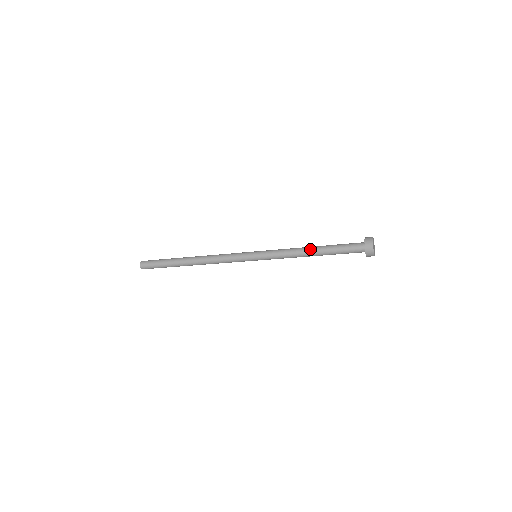
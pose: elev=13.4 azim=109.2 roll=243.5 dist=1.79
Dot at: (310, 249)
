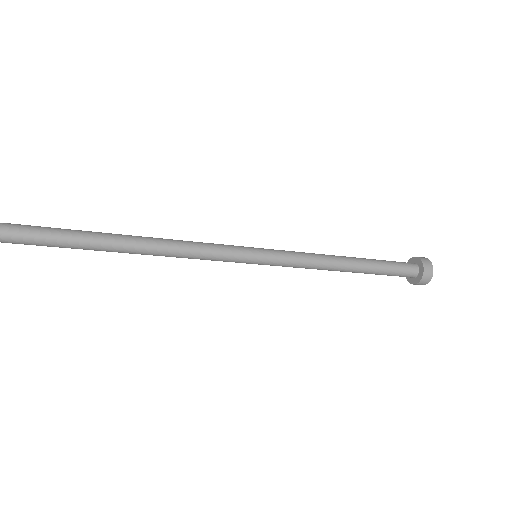
Dot at: (346, 257)
